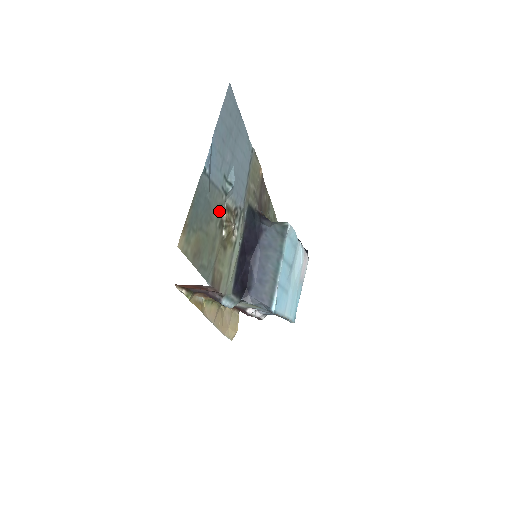
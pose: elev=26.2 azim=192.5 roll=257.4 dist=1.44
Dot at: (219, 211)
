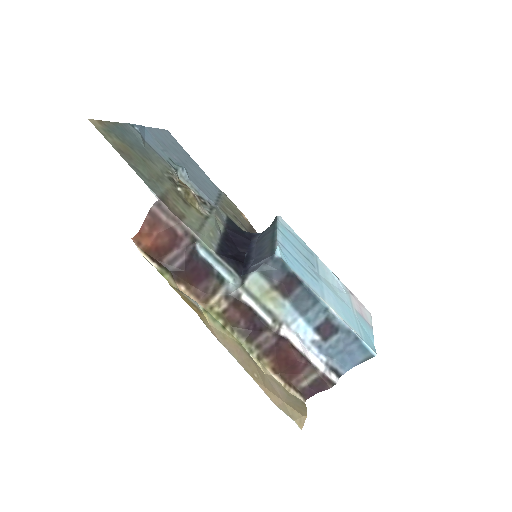
Dot at: (166, 170)
